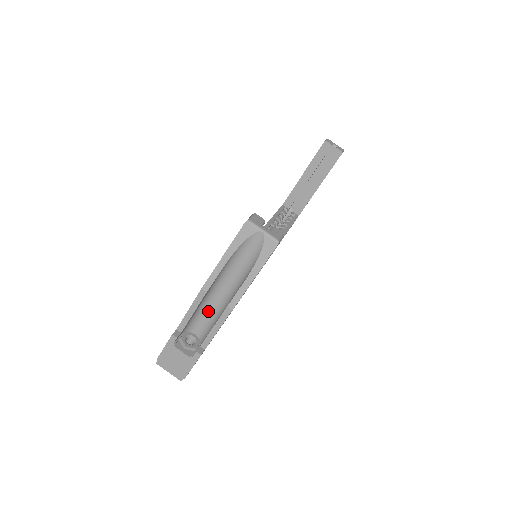
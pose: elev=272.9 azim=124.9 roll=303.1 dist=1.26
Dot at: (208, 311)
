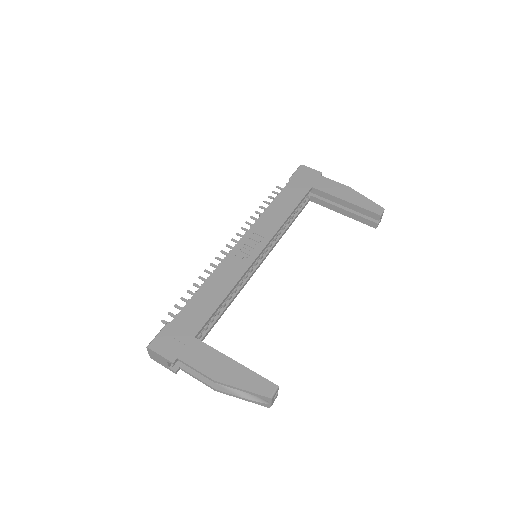
Dot at: occluded
